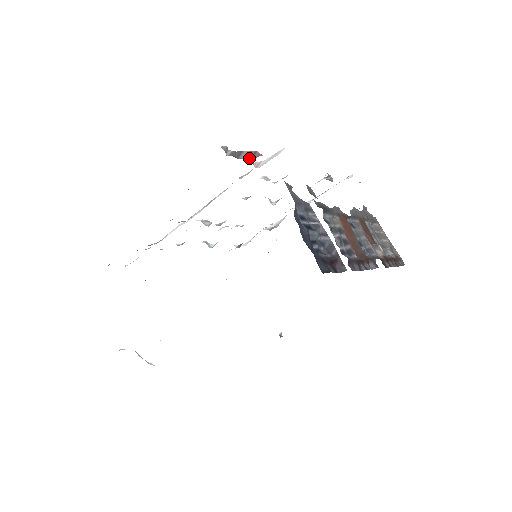
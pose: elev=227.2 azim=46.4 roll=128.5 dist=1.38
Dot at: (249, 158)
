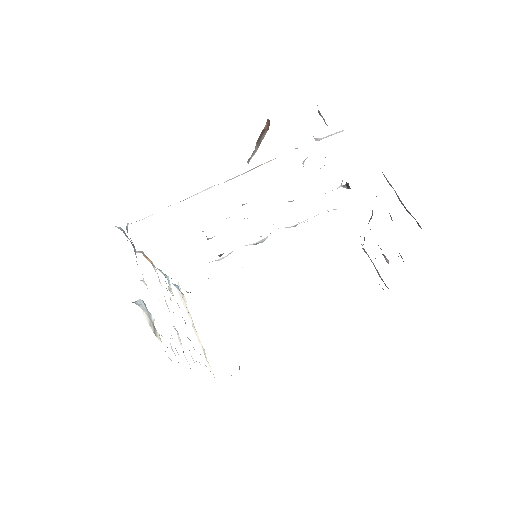
Dot at: occluded
